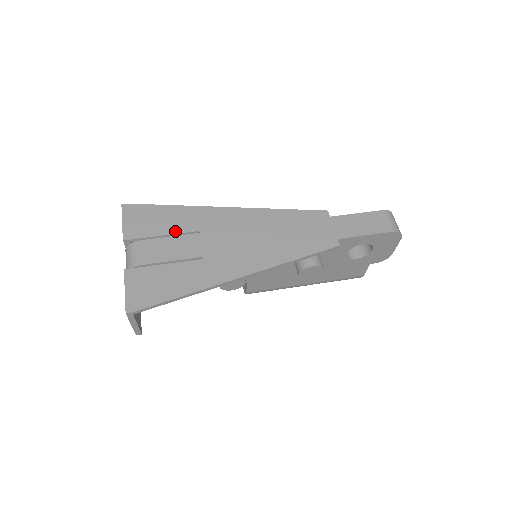
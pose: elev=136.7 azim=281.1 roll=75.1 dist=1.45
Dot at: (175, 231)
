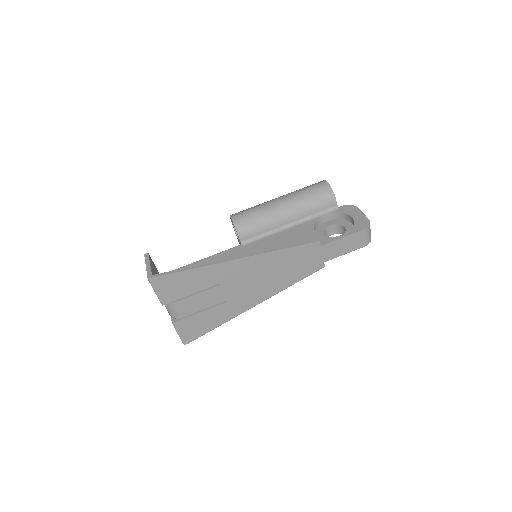
Dot at: (201, 289)
